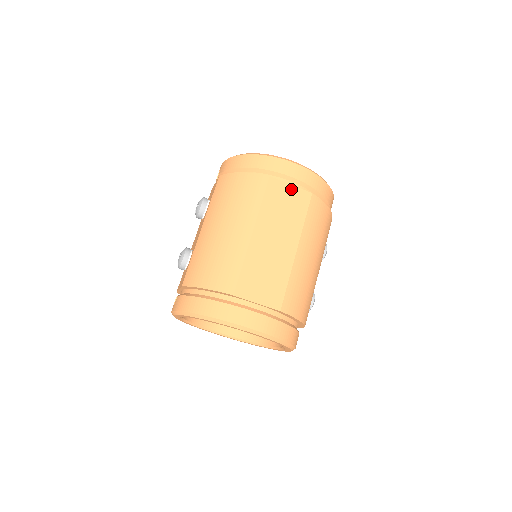
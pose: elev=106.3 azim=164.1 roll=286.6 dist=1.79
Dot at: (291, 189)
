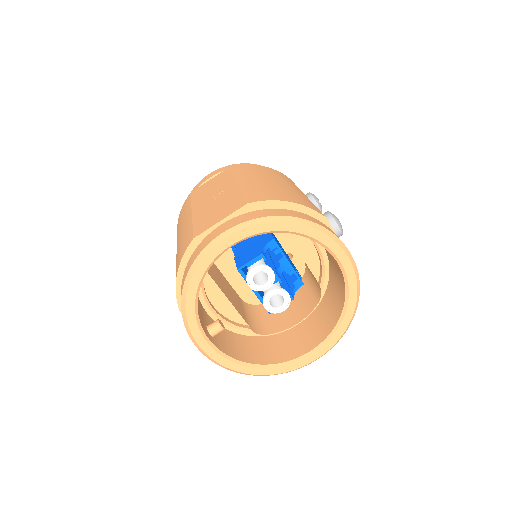
Dot at: (211, 180)
